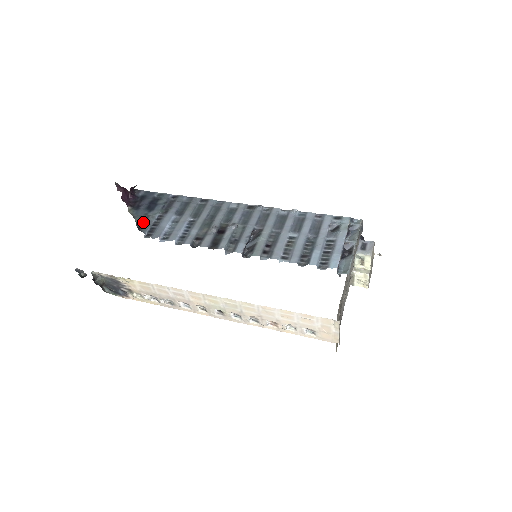
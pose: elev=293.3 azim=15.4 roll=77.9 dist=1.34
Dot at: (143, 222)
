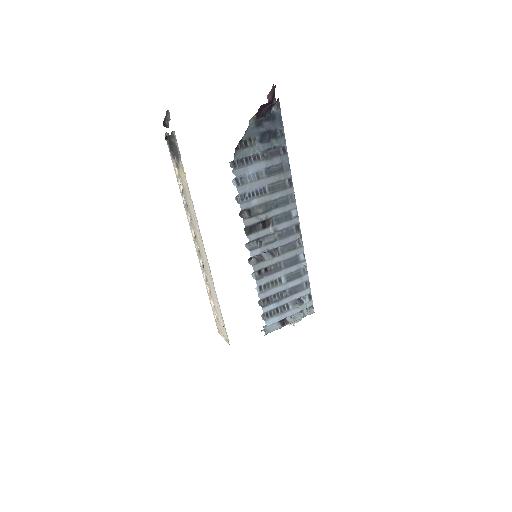
Dot at: (245, 146)
